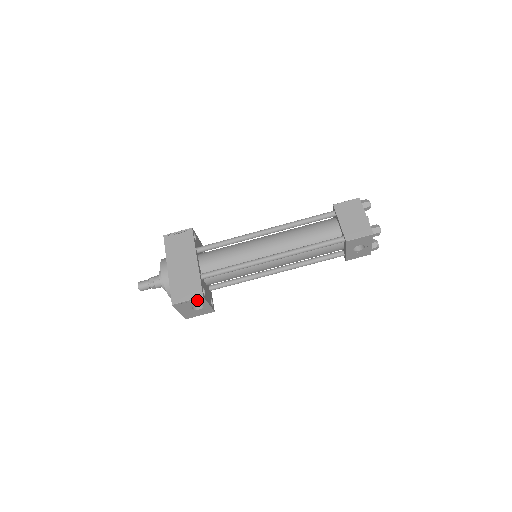
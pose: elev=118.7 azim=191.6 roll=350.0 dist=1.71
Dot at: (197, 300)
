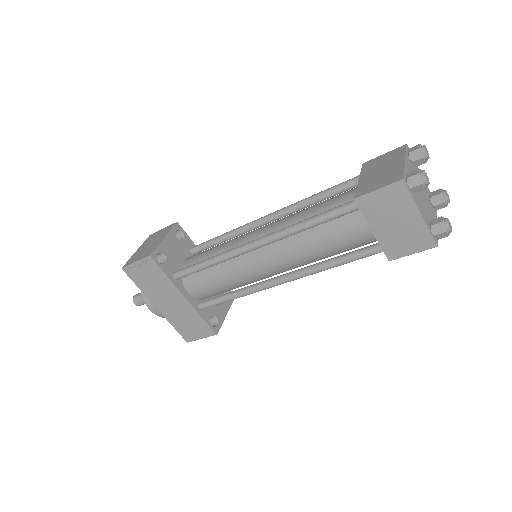
Dot at: occluded
